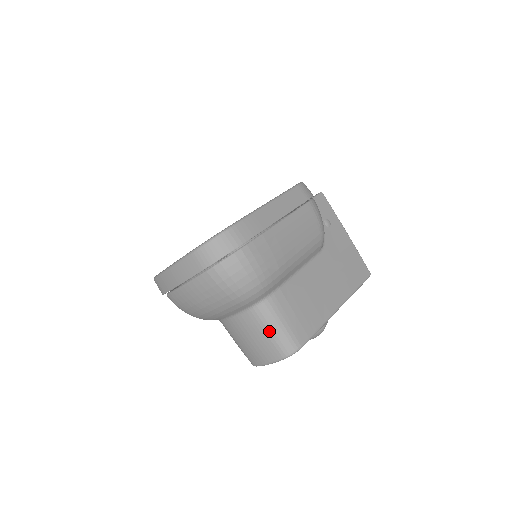
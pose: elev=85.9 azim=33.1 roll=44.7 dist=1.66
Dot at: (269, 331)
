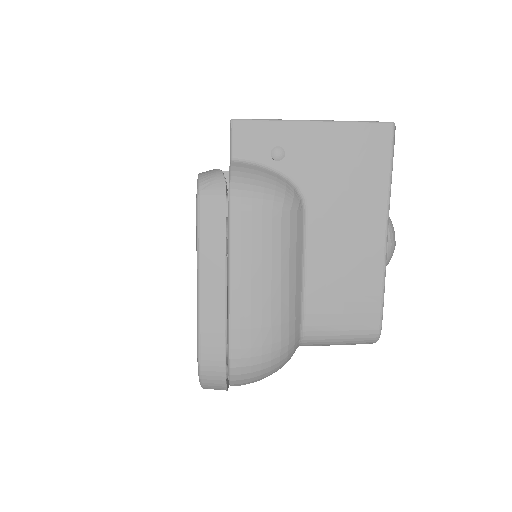
Dot at: occluded
